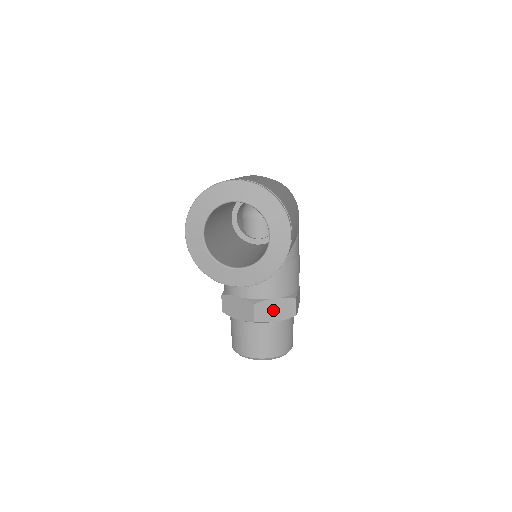
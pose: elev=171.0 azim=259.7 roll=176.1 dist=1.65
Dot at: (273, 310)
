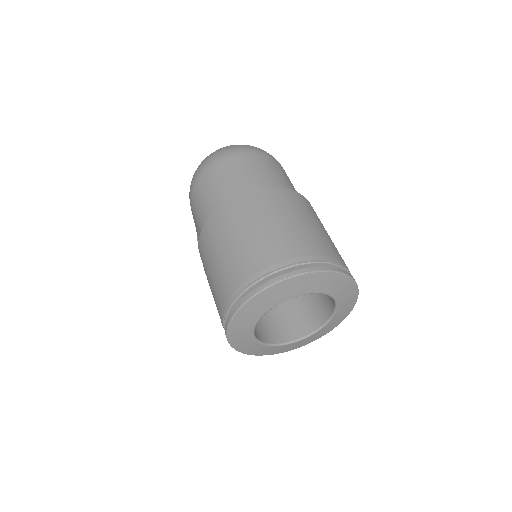
Dot at: occluded
